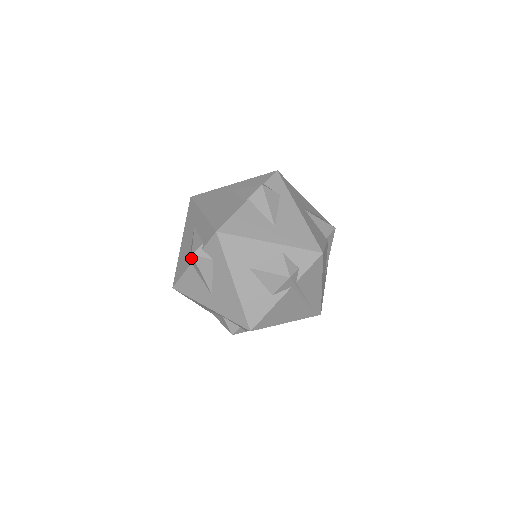
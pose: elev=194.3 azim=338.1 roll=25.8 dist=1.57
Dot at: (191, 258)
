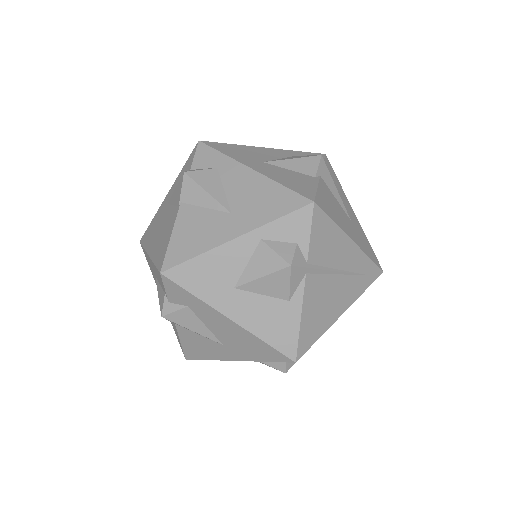
Dot at: occluded
